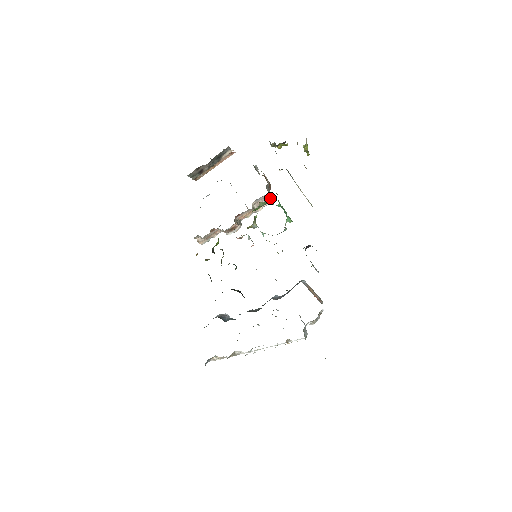
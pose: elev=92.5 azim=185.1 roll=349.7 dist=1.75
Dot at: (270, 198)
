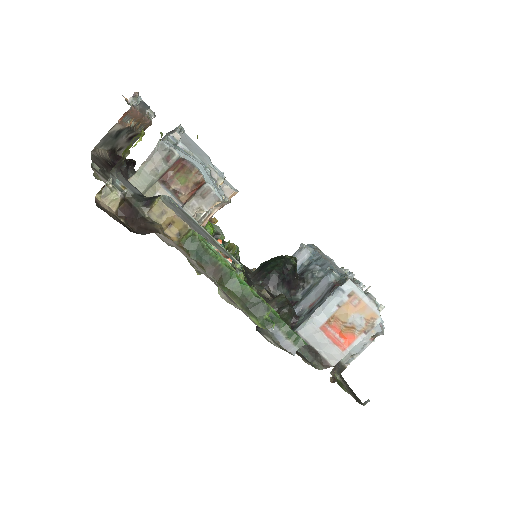
Dot at: (203, 211)
